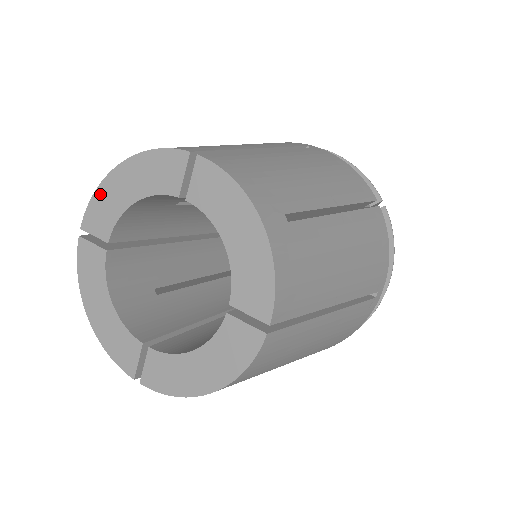
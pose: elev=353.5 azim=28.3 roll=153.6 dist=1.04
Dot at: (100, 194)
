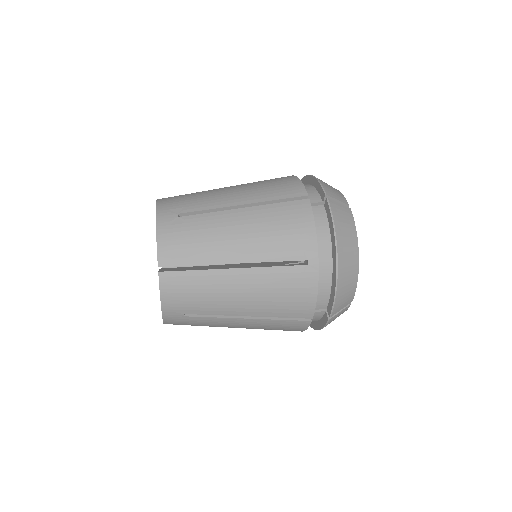
Dot at: occluded
